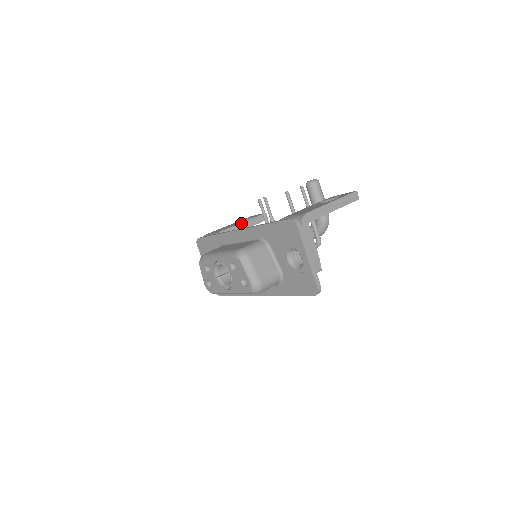
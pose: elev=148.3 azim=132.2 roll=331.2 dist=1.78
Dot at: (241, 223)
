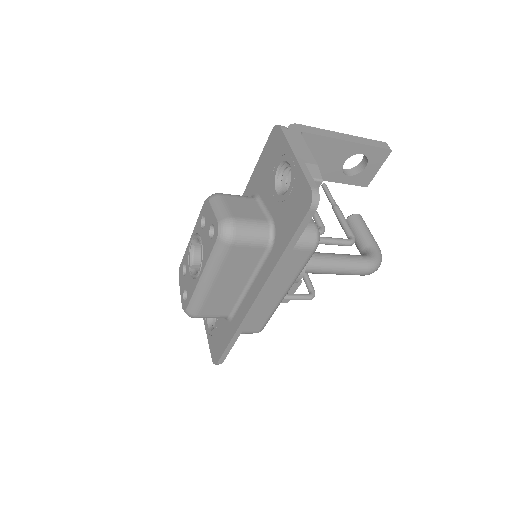
Dot at: occluded
